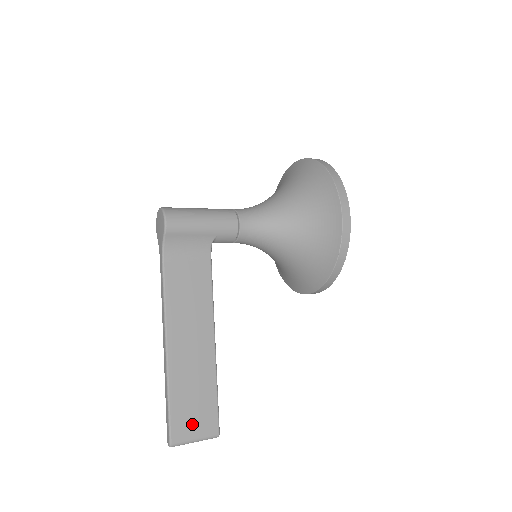
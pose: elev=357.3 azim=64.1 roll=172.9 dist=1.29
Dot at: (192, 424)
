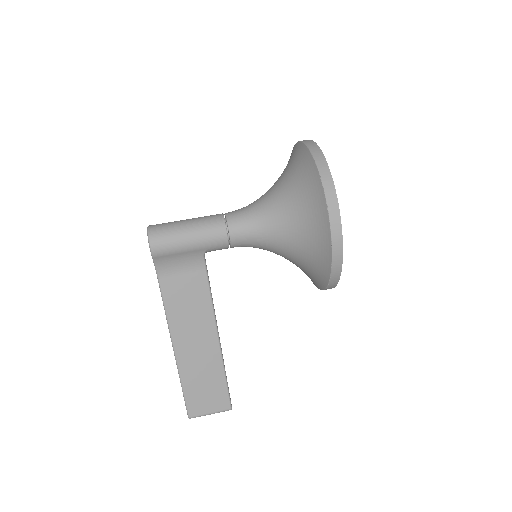
Dot at: (205, 403)
